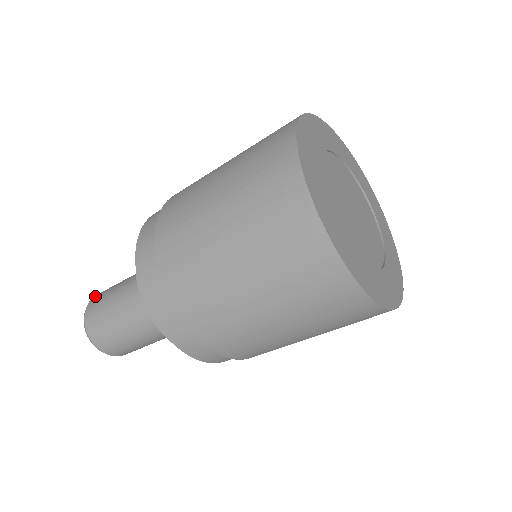
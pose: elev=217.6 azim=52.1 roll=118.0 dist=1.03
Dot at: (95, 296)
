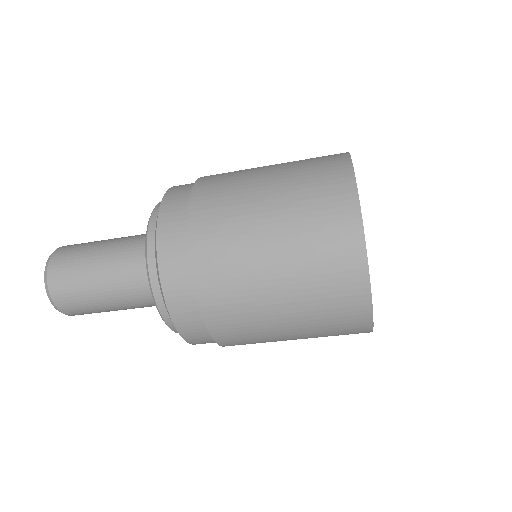
Dot at: (68, 245)
